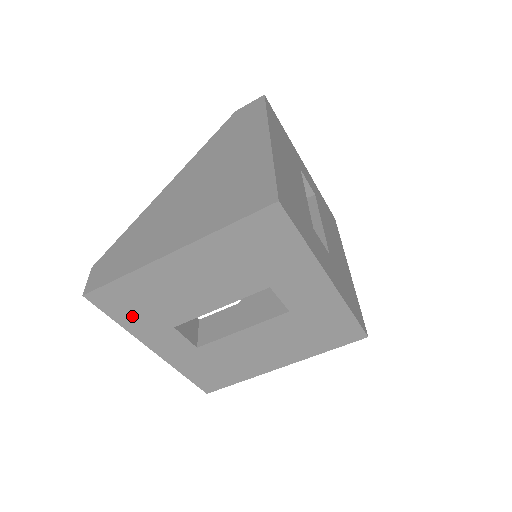
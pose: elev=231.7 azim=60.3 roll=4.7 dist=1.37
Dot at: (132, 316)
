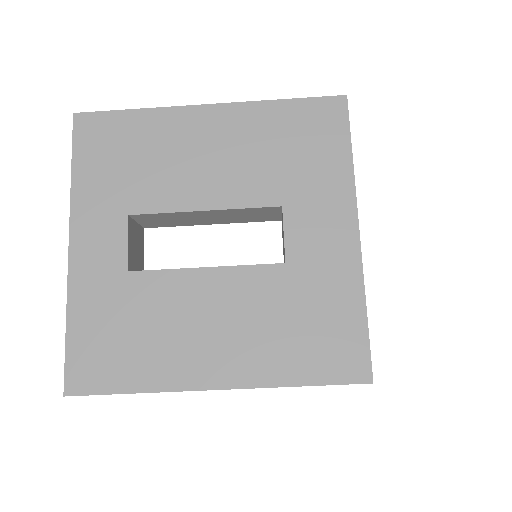
Dot at: (97, 170)
